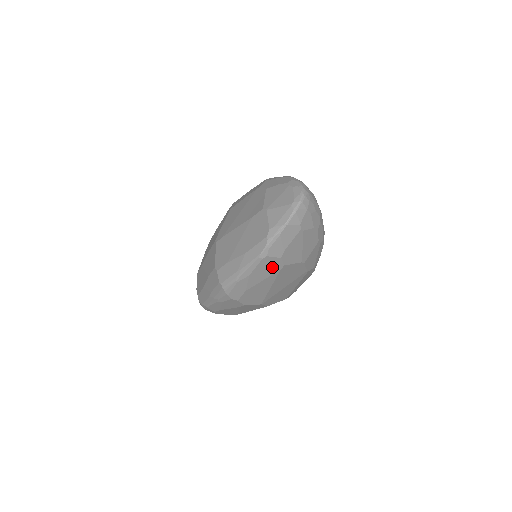
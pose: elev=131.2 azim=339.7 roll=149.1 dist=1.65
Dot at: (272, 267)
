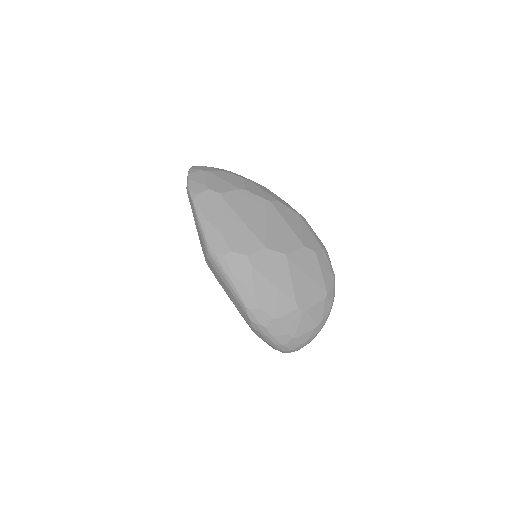
Dot at: (214, 201)
